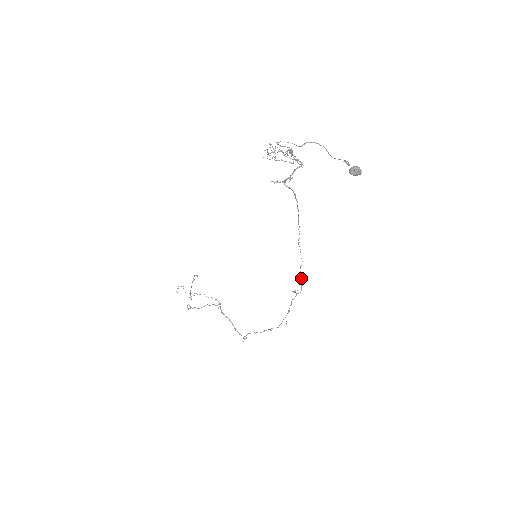
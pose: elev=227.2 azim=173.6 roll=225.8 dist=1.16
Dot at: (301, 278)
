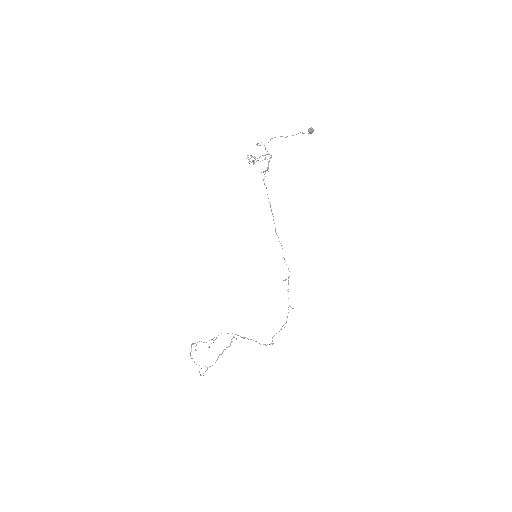
Dot at: occluded
